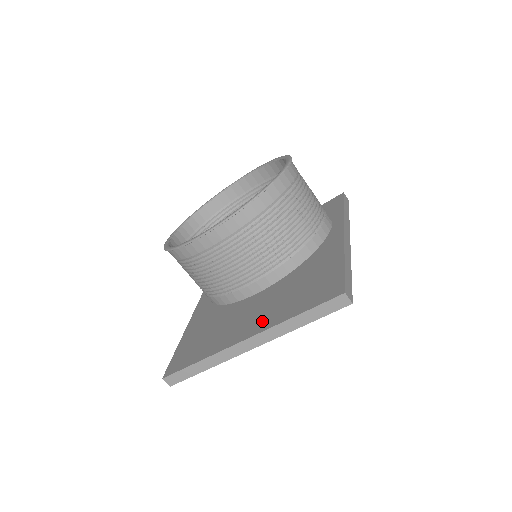
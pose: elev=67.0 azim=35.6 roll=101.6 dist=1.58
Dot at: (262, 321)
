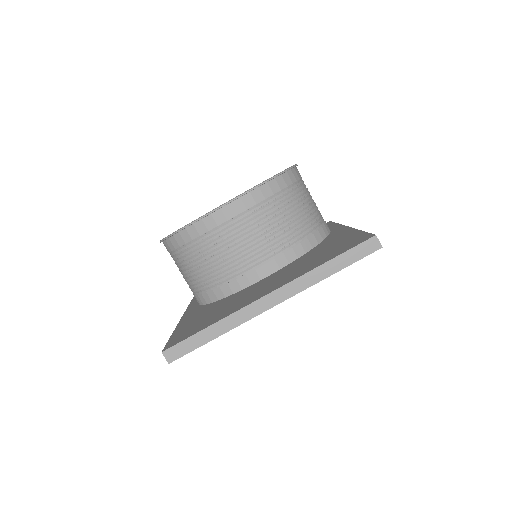
Dot at: (284, 280)
